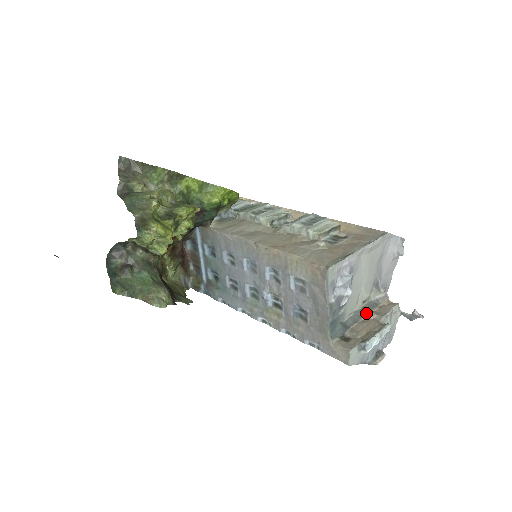
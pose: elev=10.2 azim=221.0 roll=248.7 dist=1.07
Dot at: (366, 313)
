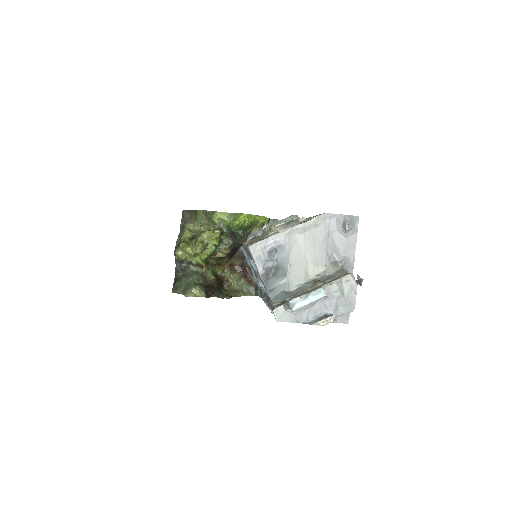
Dot at: (315, 283)
